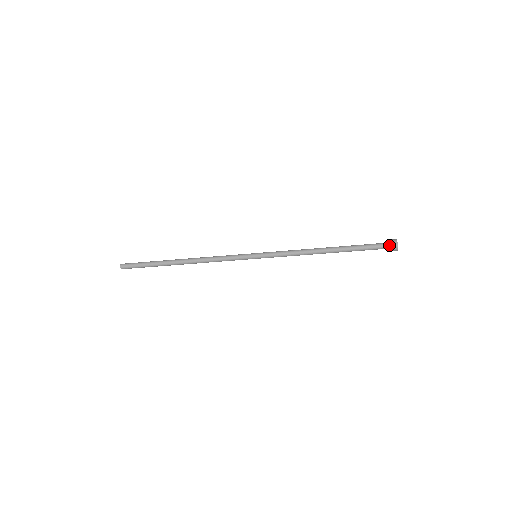
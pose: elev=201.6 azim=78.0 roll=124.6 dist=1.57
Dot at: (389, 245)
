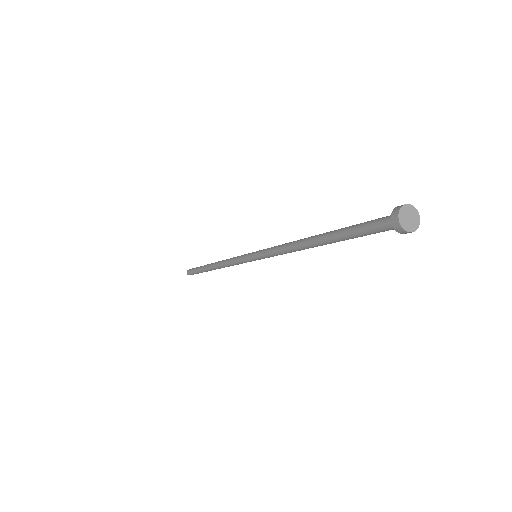
Dot at: (392, 227)
